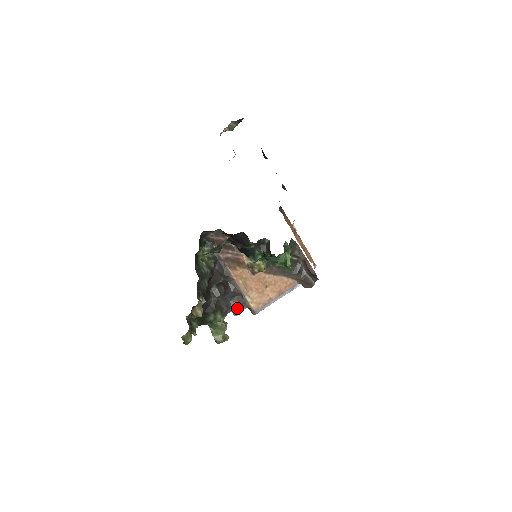
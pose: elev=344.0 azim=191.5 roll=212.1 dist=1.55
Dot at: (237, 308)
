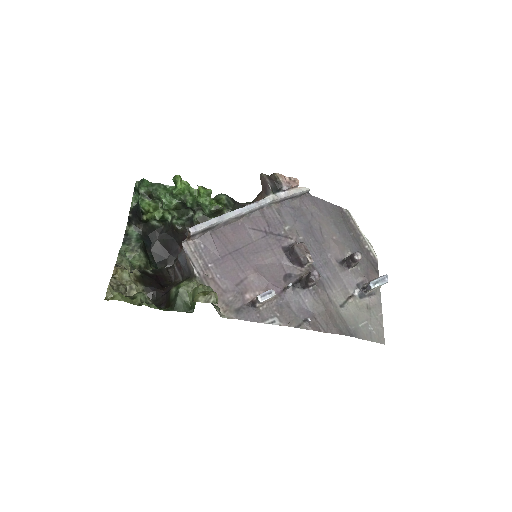
Dot at: (186, 255)
